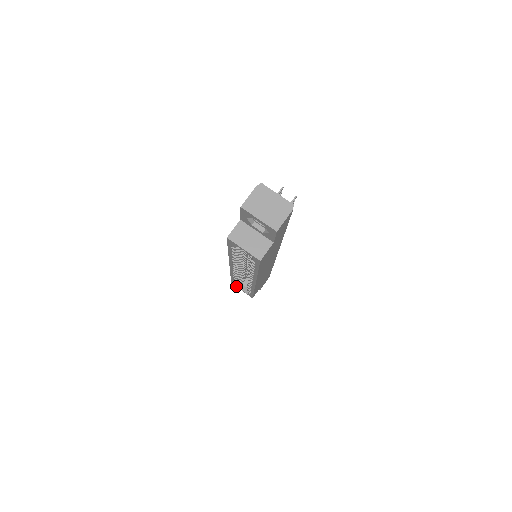
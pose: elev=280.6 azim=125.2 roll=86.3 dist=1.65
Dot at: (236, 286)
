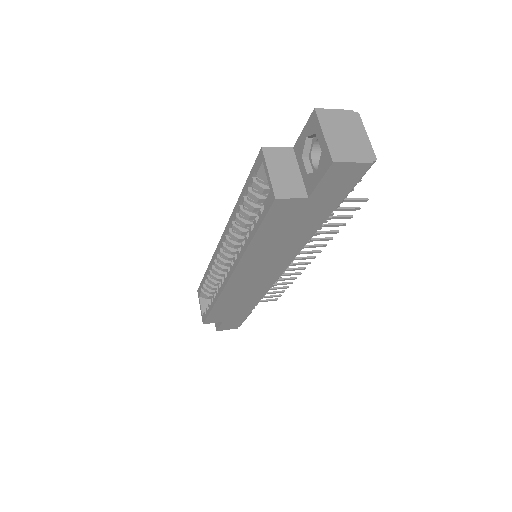
Dot at: (199, 297)
